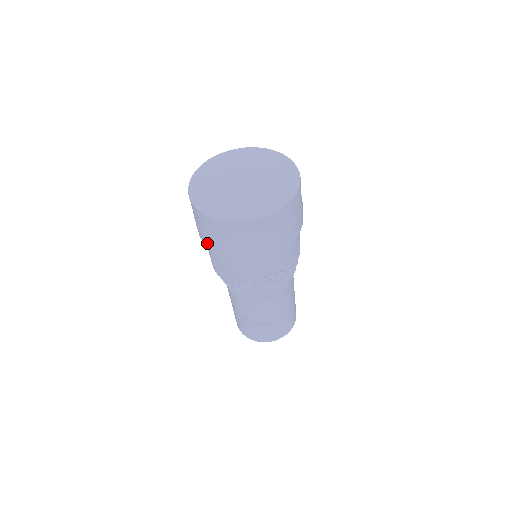
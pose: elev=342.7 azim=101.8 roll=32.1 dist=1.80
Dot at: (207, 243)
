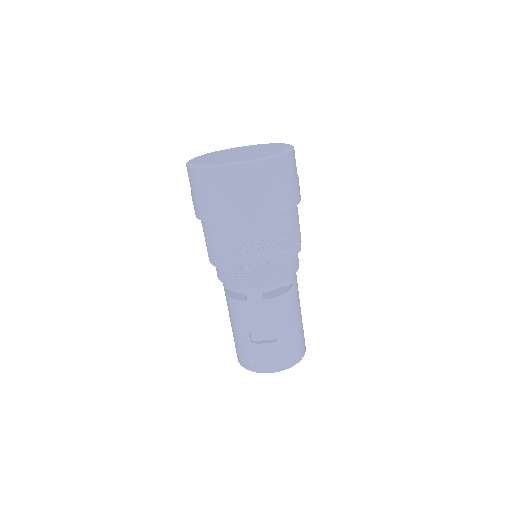
Dot at: (206, 213)
